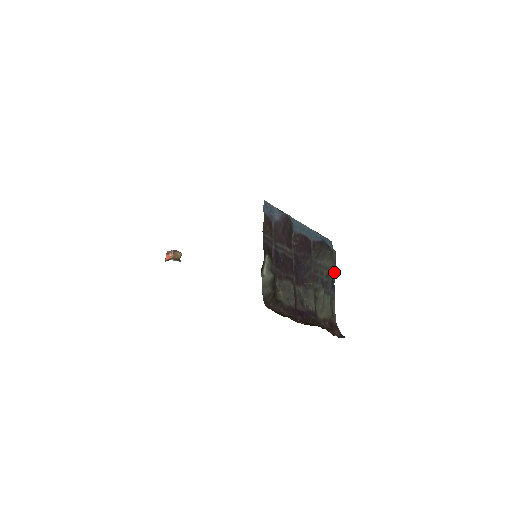
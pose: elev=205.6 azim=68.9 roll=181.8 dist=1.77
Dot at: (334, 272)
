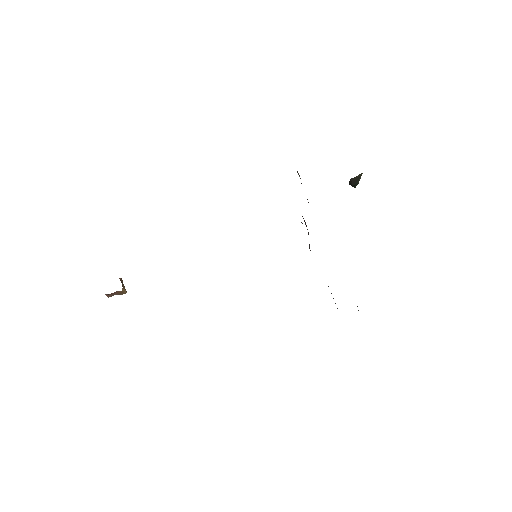
Dot at: occluded
